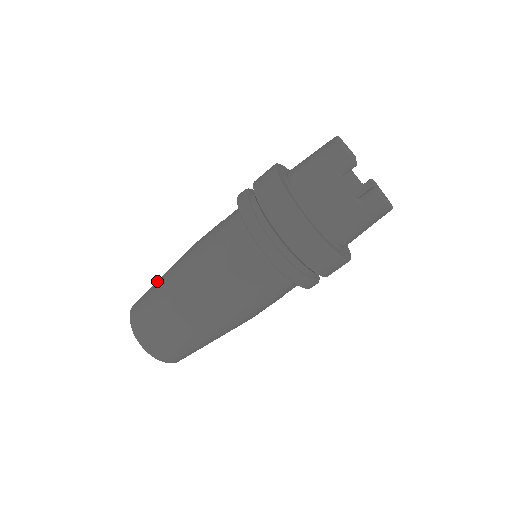
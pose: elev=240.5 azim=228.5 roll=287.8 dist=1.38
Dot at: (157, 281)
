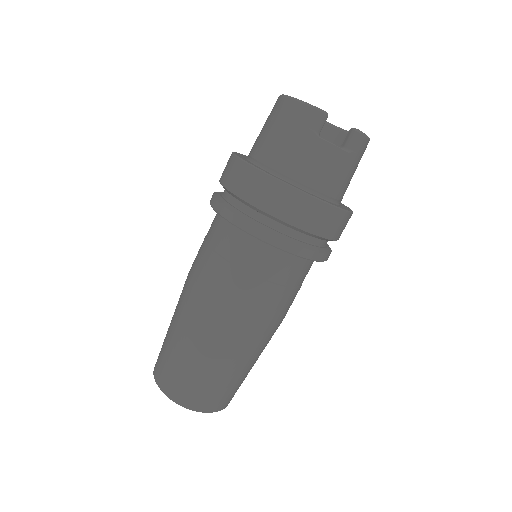
Dot at: (169, 339)
